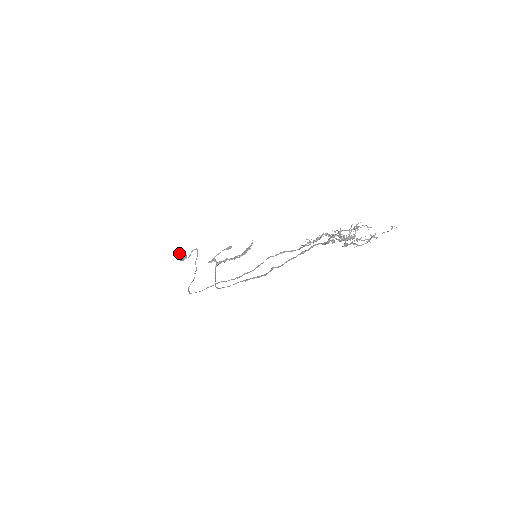
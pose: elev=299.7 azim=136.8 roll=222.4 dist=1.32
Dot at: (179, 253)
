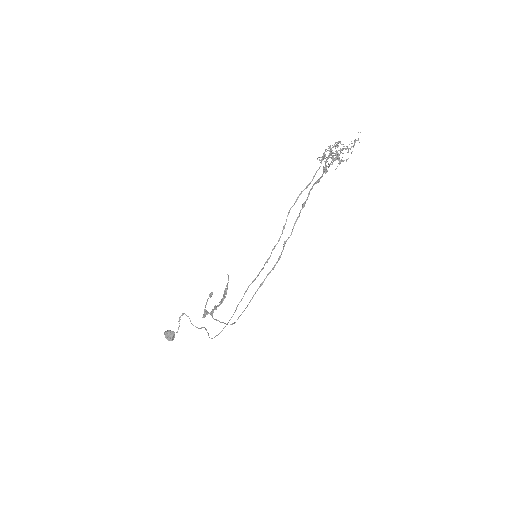
Dot at: (165, 334)
